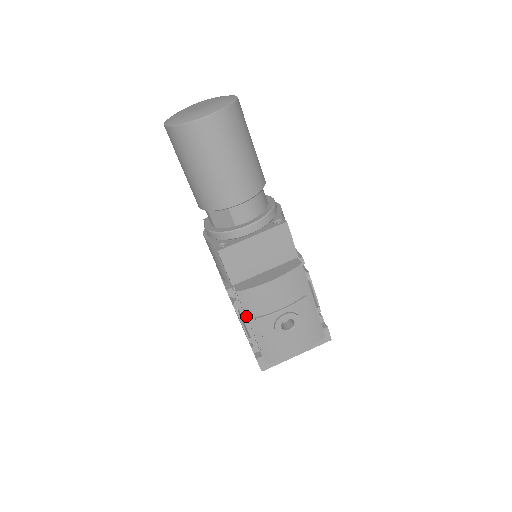
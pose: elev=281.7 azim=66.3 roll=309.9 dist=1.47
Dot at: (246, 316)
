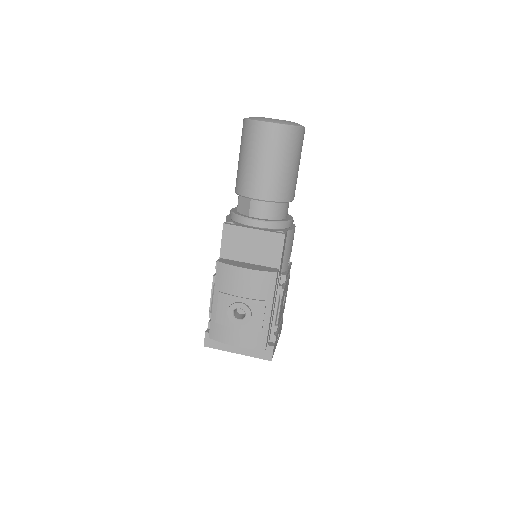
Dot at: (215, 287)
